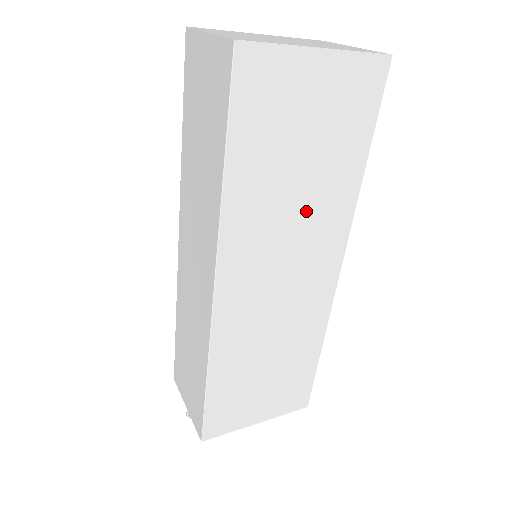
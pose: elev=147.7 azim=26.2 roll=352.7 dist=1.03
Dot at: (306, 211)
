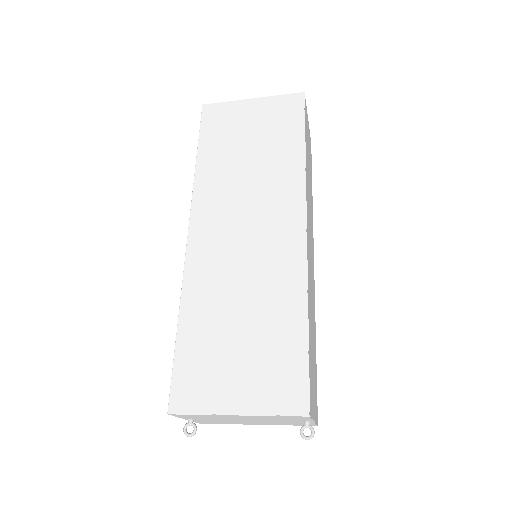
Dot at: (259, 179)
